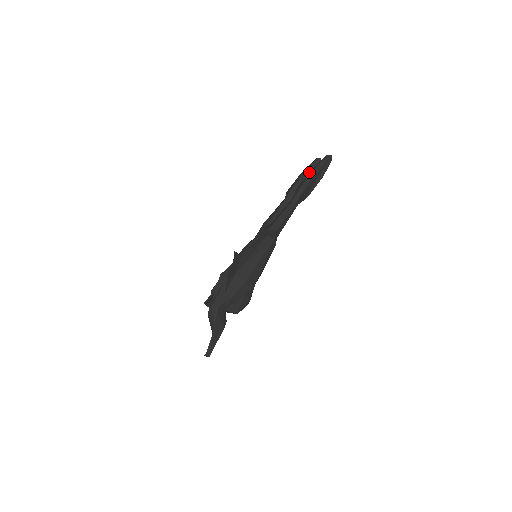
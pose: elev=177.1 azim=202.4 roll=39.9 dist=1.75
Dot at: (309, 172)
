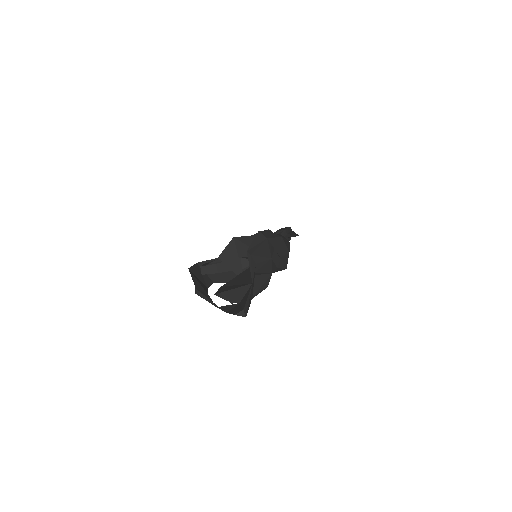
Dot at: occluded
